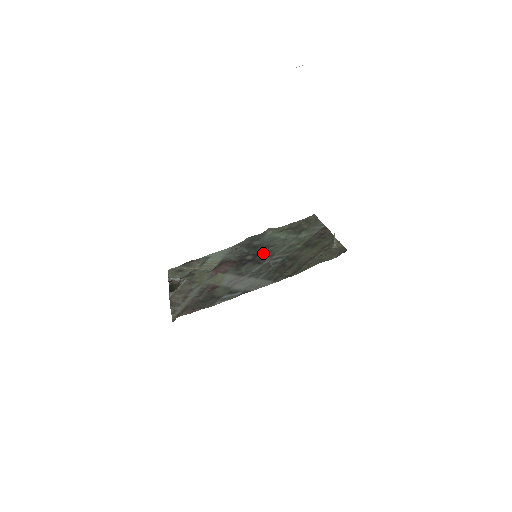
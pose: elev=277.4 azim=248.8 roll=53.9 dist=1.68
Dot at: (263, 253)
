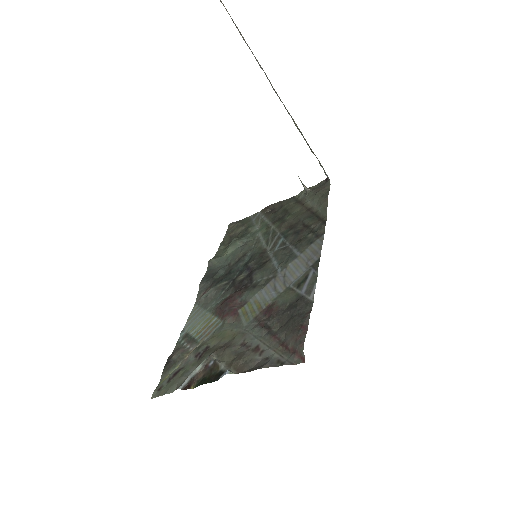
Dot at: (250, 260)
